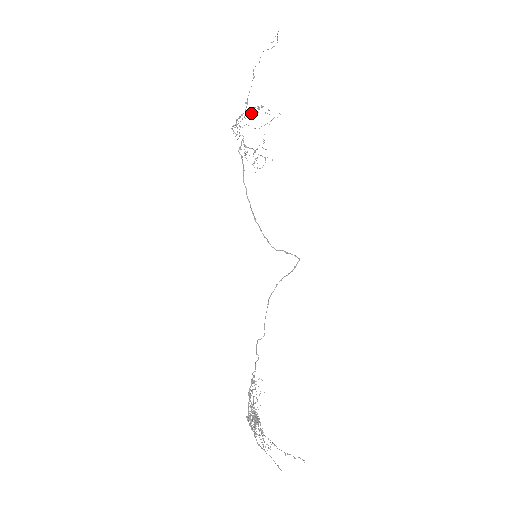
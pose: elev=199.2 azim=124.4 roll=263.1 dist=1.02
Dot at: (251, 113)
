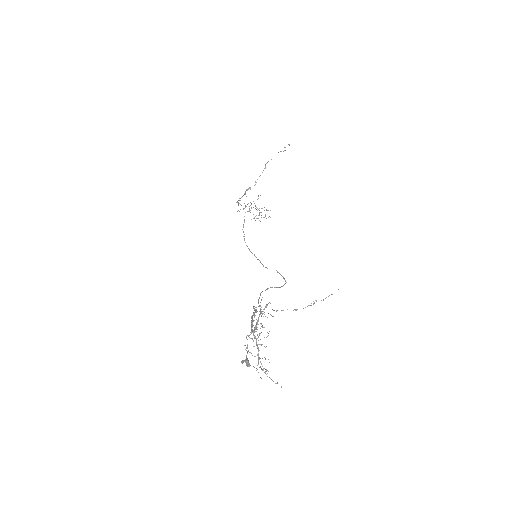
Dot at: occluded
